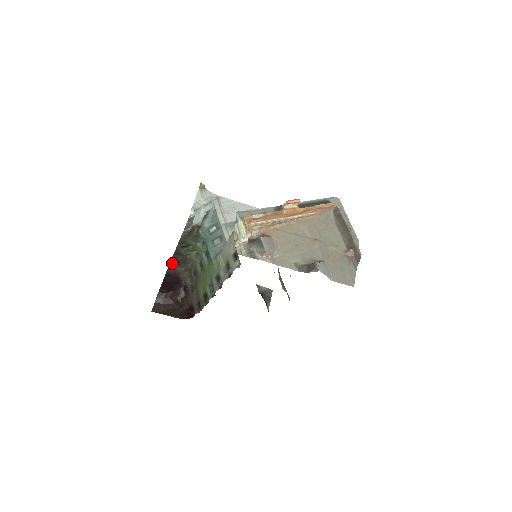
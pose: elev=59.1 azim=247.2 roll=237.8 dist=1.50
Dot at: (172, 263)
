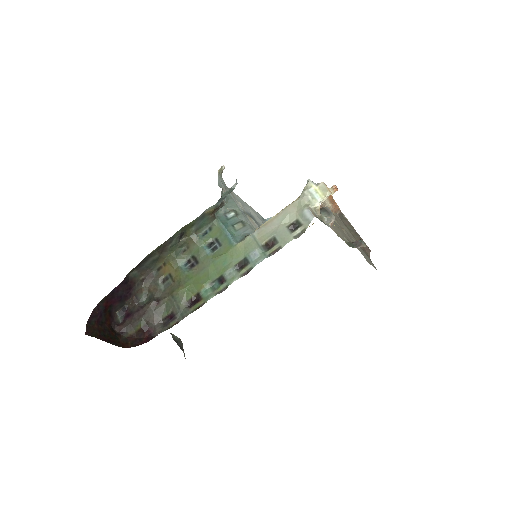
Dot at: (140, 263)
